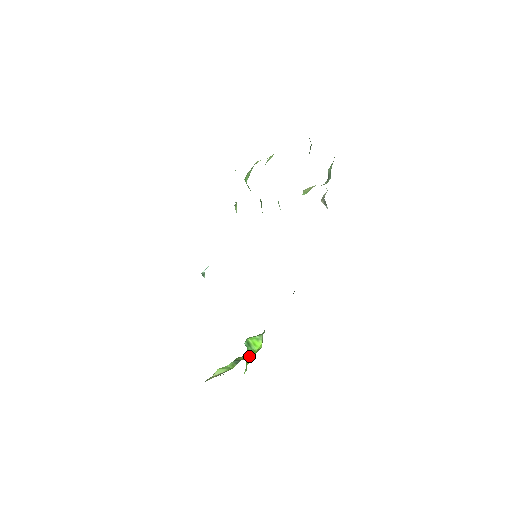
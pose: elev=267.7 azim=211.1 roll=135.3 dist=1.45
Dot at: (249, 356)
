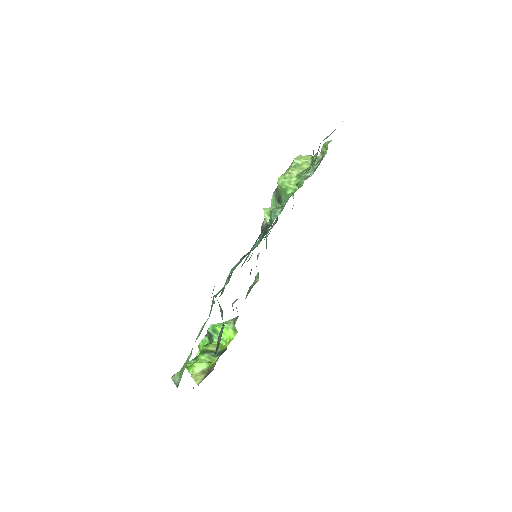
Dot at: occluded
